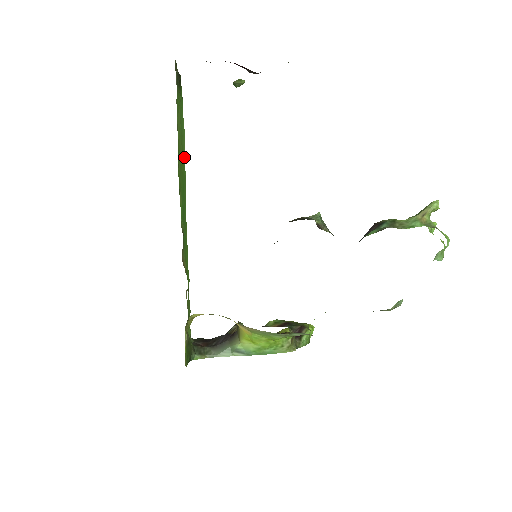
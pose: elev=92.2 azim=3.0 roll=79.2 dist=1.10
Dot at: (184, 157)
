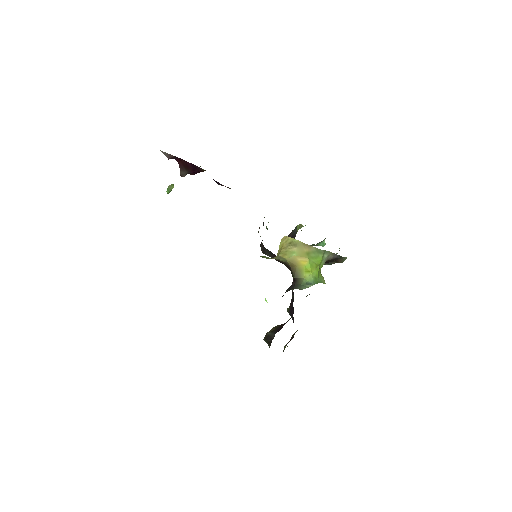
Dot at: occluded
